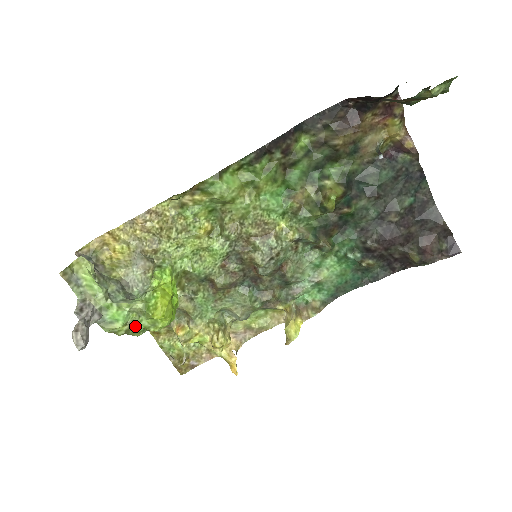
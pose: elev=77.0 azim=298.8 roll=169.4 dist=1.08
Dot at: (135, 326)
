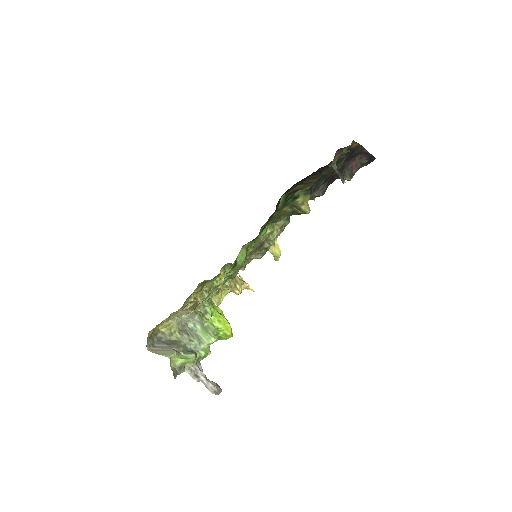
Dot at: occluded
